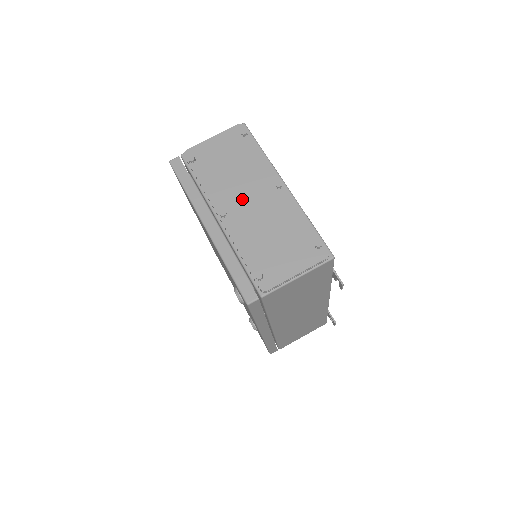
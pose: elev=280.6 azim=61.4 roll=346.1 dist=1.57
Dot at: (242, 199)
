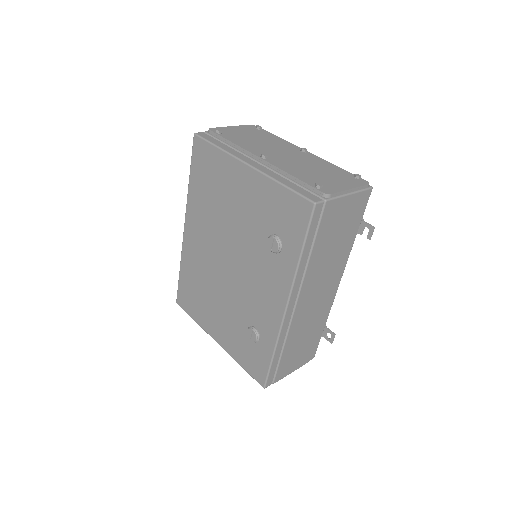
Dot at: (276, 153)
